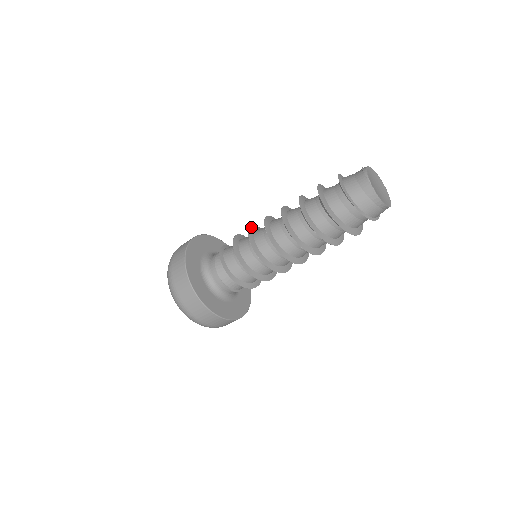
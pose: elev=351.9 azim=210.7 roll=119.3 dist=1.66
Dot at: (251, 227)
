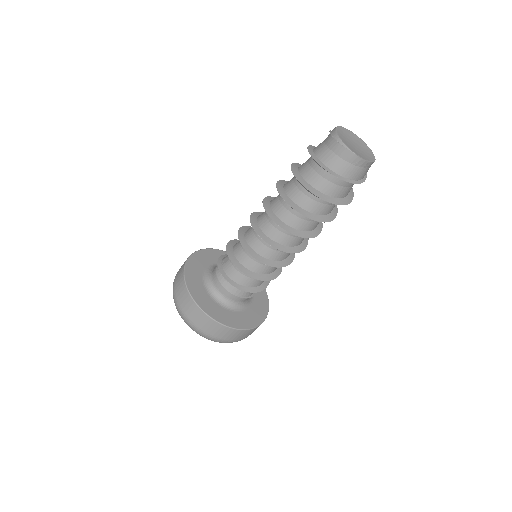
Dot at: (239, 236)
